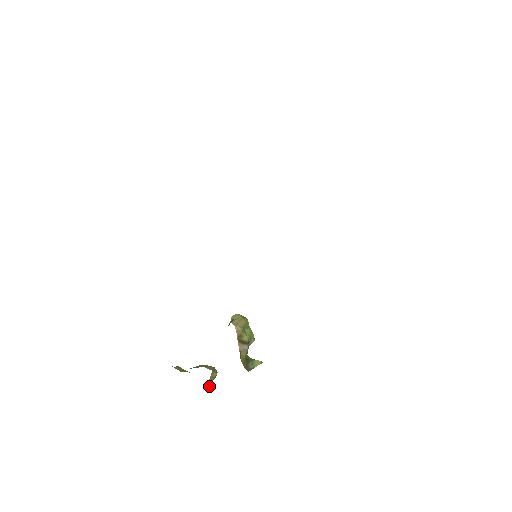
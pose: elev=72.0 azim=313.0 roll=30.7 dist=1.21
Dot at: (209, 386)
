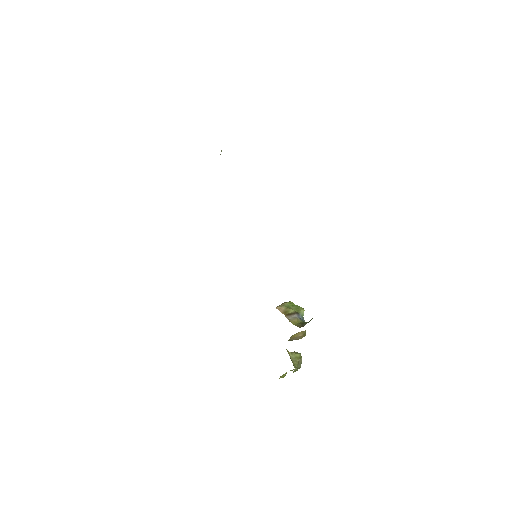
Dot at: (297, 365)
